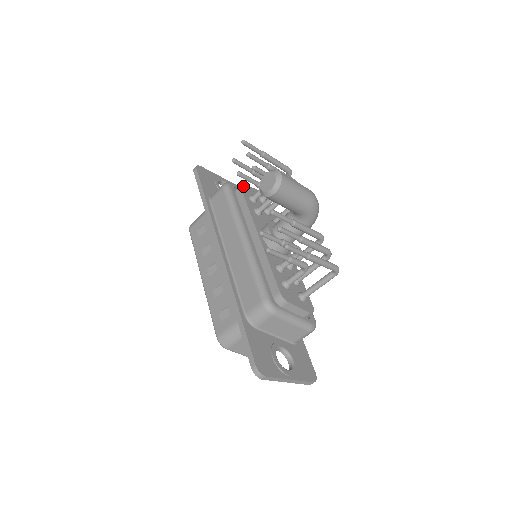
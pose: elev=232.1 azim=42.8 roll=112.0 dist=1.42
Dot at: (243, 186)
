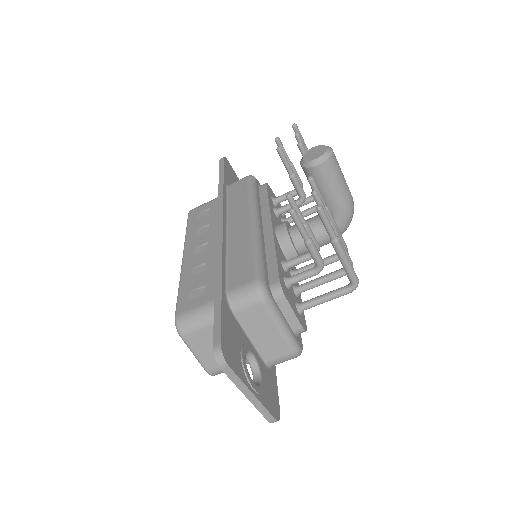
Dot at: (269, 186)
